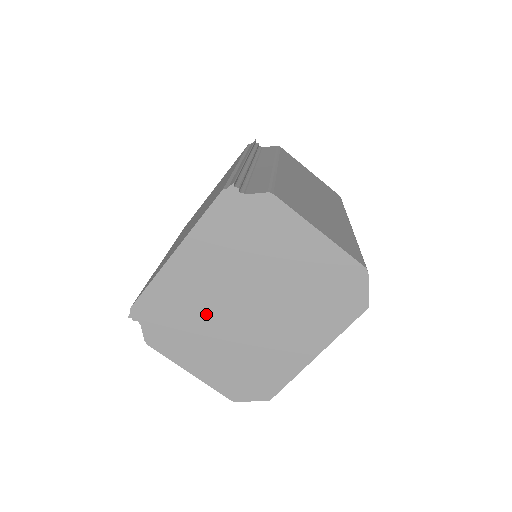
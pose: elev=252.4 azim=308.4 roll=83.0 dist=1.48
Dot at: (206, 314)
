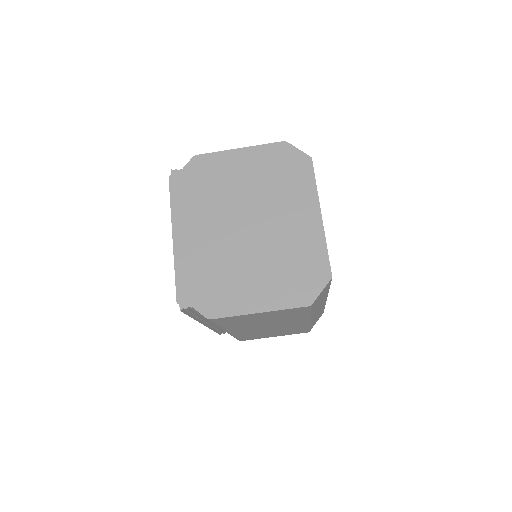
Dot at: (227, 257)
